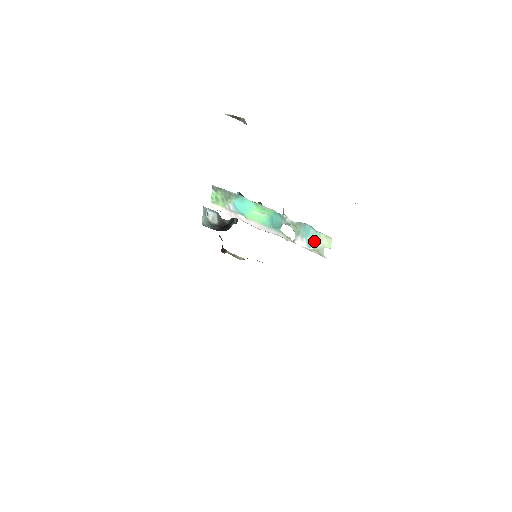
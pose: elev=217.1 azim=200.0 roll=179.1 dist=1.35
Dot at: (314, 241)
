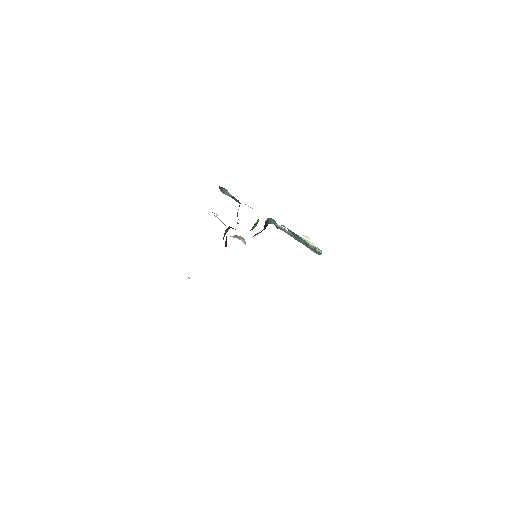
Dot at: (306, 240)
